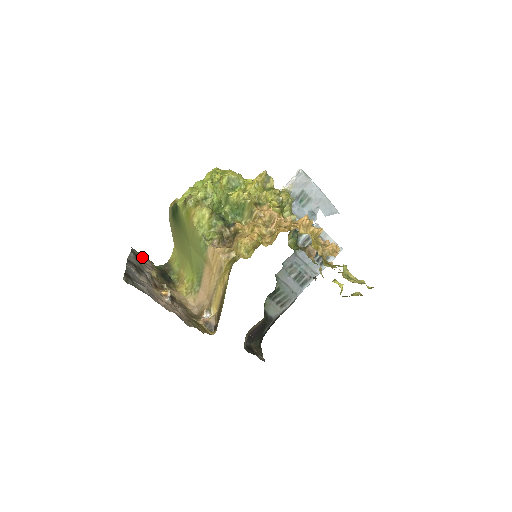
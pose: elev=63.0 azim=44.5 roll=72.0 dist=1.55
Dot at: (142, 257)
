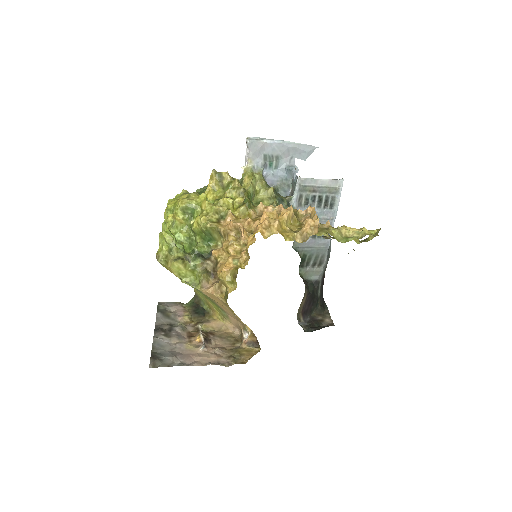
Dot at: (170, 307)
